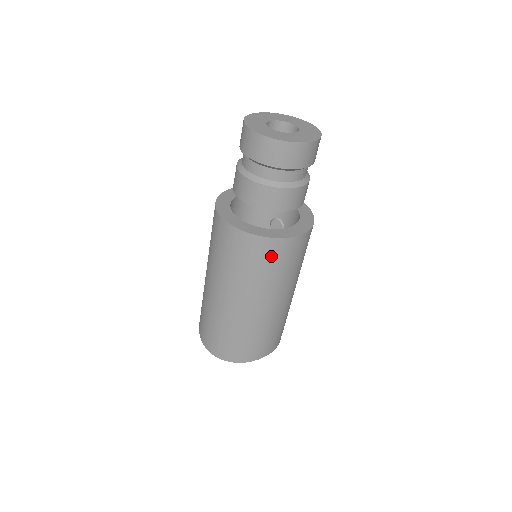
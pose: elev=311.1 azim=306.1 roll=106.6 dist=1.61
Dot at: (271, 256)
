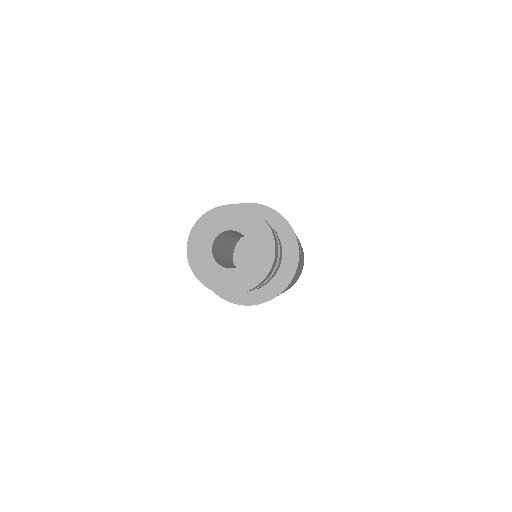
Dot at: occluded
